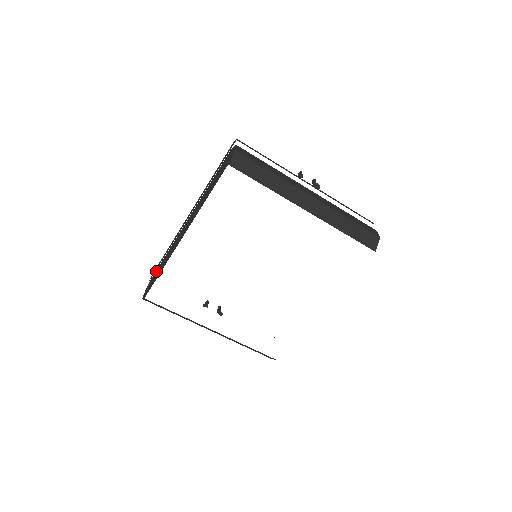
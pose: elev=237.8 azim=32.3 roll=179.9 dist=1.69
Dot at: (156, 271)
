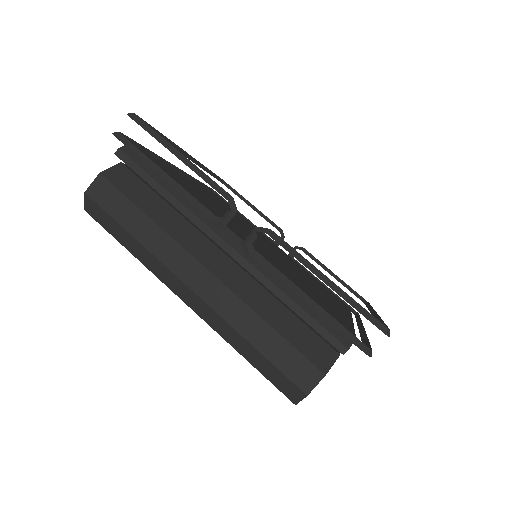
Dot at: occluded
